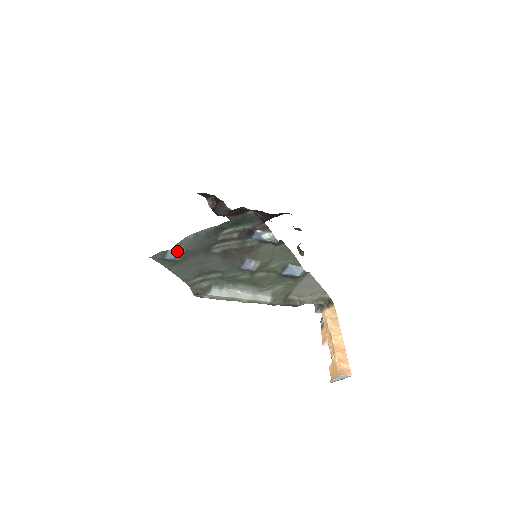
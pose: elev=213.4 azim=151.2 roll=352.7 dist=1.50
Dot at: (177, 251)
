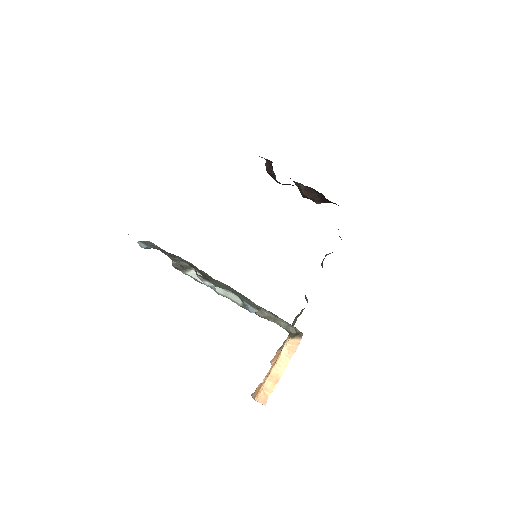
Dot at: (143, 245)
